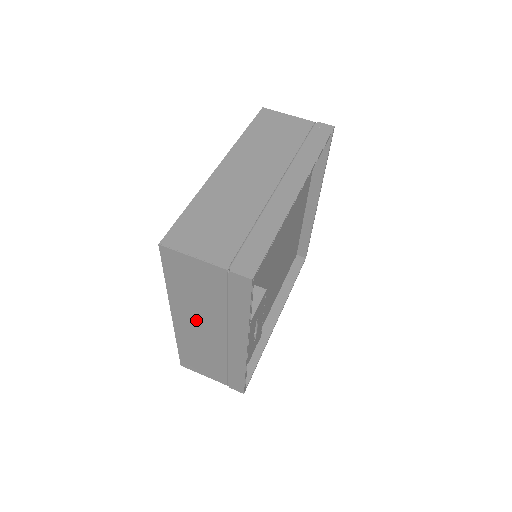
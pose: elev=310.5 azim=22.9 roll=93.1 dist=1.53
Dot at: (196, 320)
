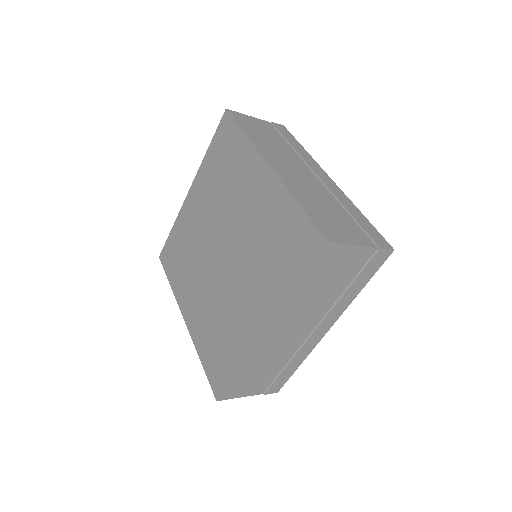
Dot at: (294, 323)
